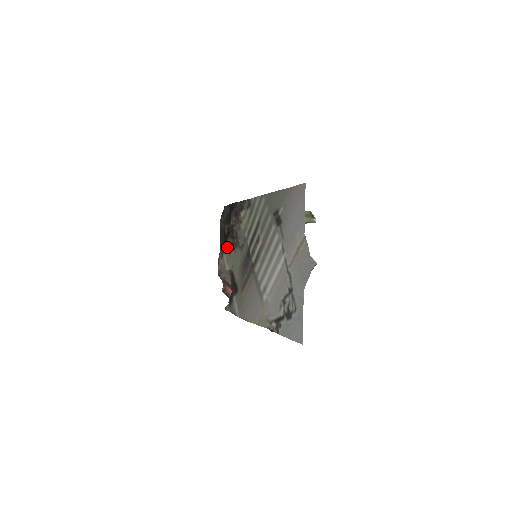
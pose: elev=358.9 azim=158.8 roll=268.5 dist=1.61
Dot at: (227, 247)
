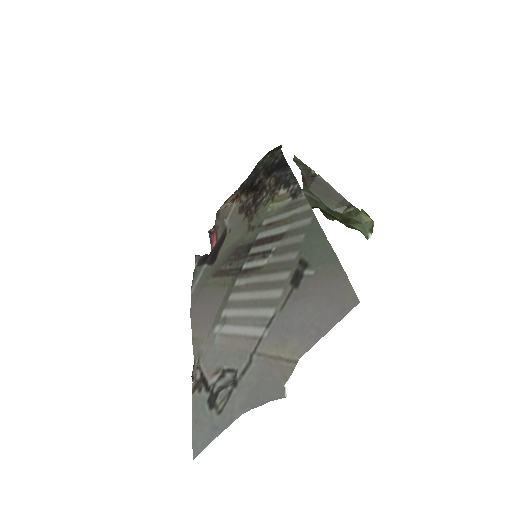
Dot at: (243, 201)
